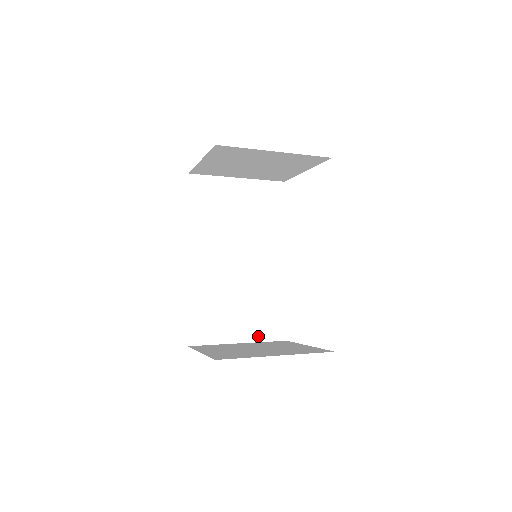
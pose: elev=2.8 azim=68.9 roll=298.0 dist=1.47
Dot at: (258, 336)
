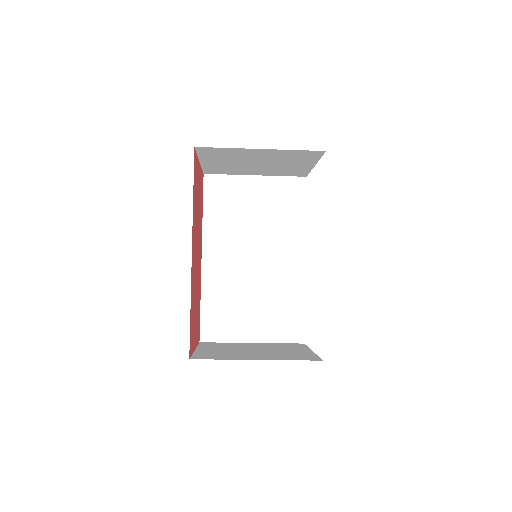
Dot at: (273, 337)
